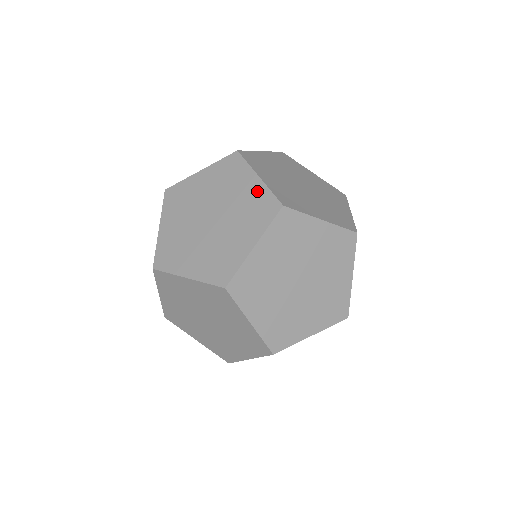
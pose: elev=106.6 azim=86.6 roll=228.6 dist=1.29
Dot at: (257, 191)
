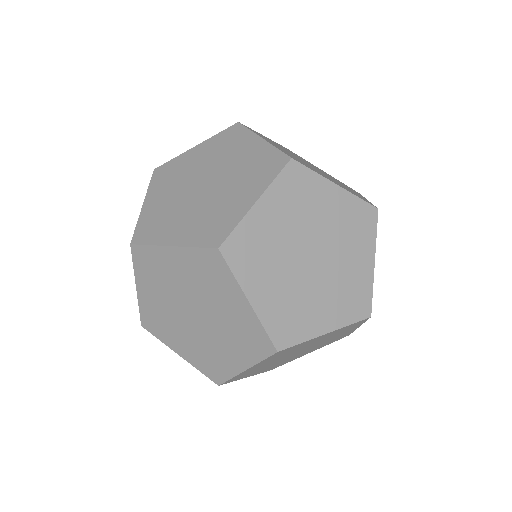
Dot at: (260, 151)
